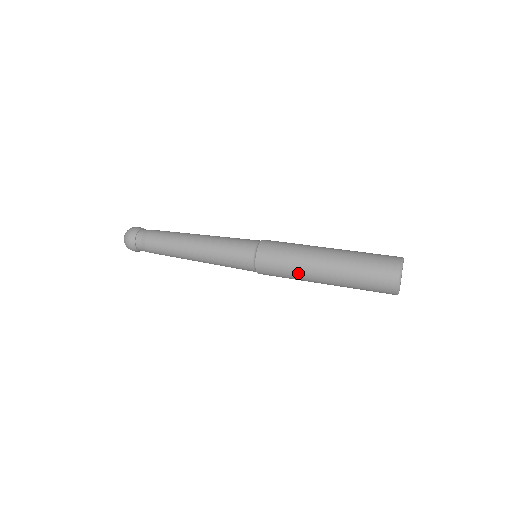
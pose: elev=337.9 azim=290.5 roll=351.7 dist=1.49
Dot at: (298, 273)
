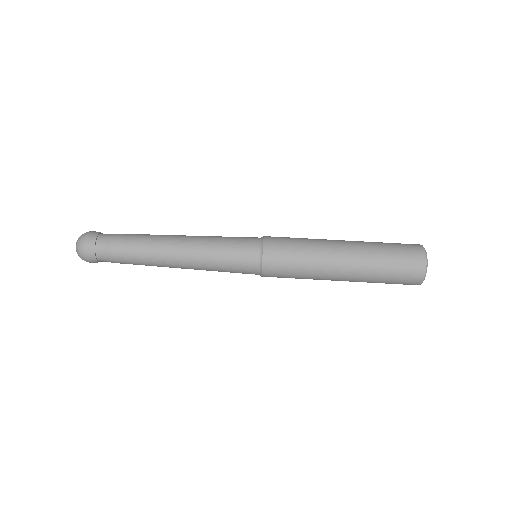
Dot at: (313, 275)
